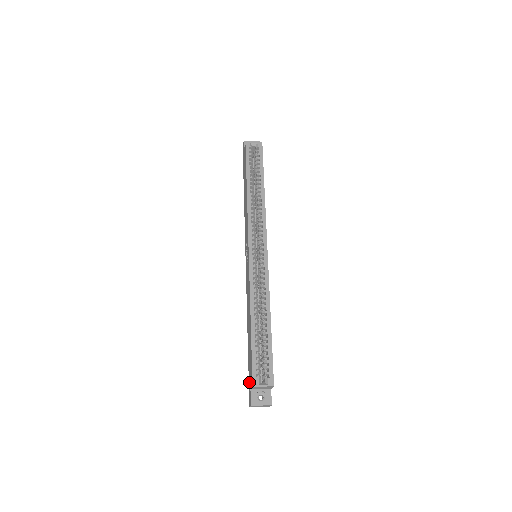
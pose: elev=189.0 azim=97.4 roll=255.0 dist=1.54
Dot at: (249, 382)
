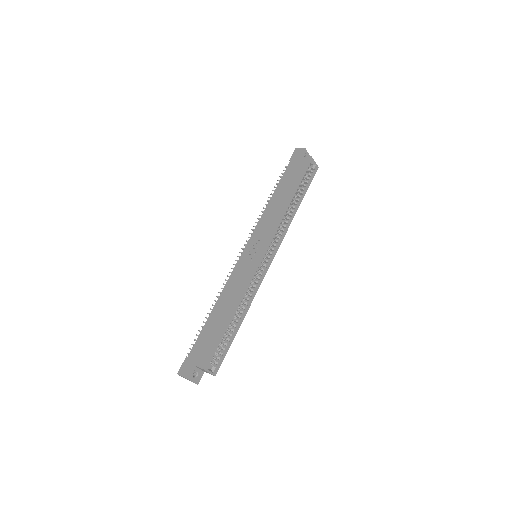
Dot at: (192, 356)
